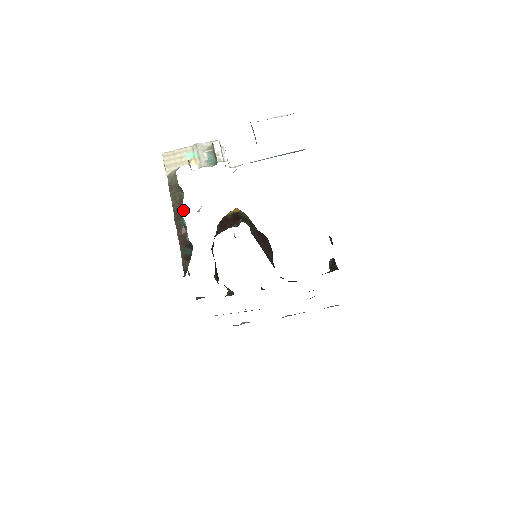
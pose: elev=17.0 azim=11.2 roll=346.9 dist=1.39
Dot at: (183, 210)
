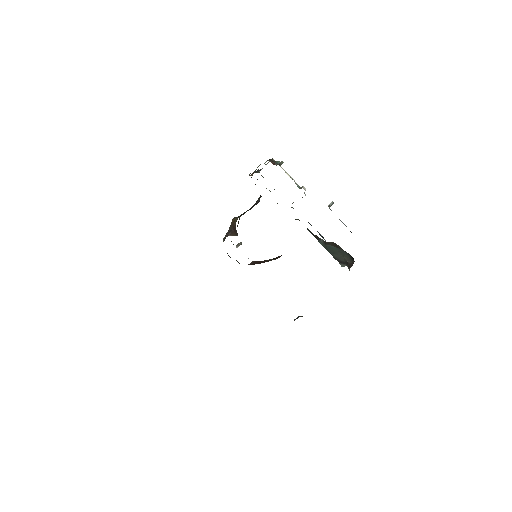
Dot at: occluded
